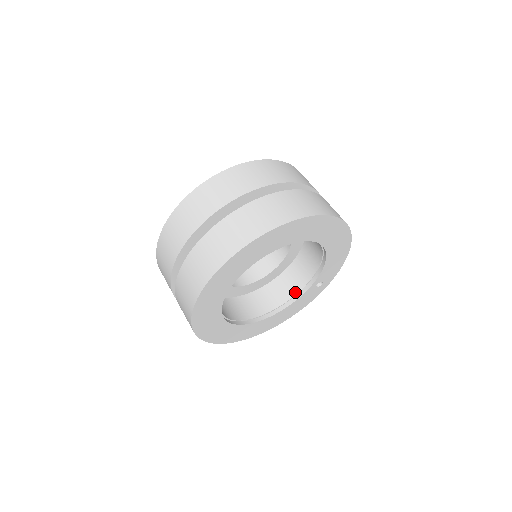
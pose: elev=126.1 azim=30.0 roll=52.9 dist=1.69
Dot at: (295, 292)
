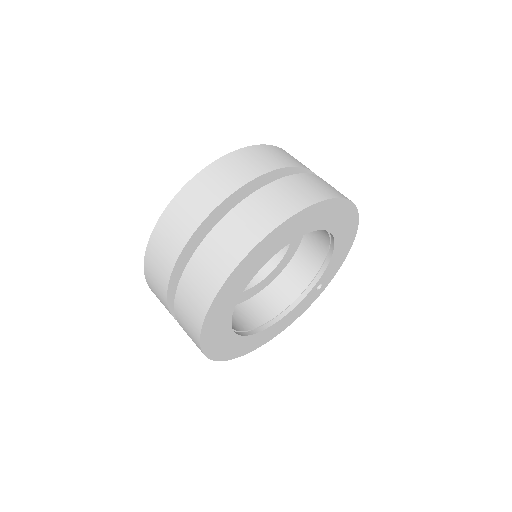
Dot at: (294, 297)
